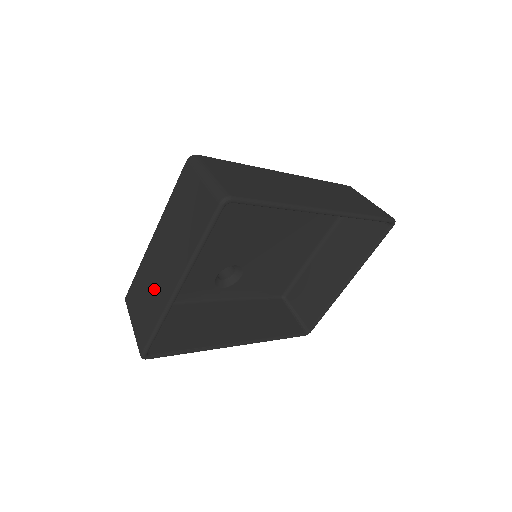
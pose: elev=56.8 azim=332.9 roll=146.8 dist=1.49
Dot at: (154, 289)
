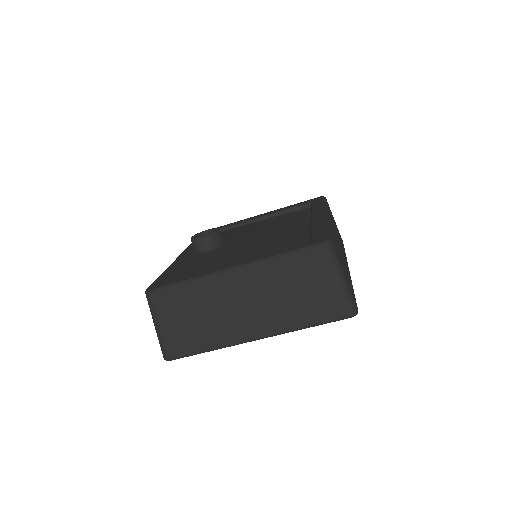
Dot at: (217, 320)
